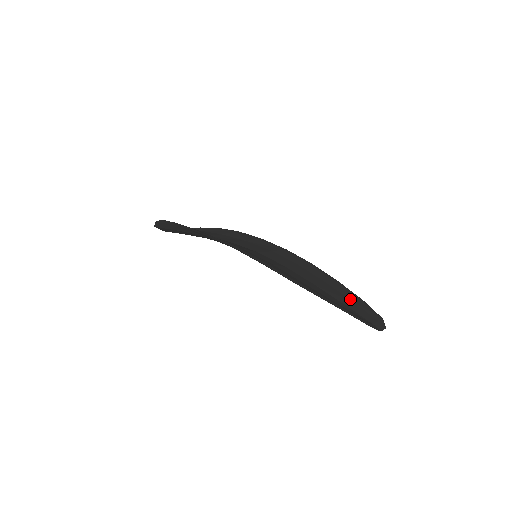
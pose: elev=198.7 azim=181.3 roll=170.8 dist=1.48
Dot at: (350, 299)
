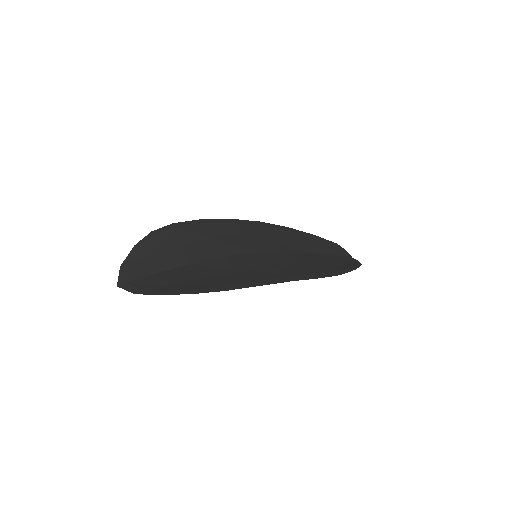
Dot at: (319, 243)
